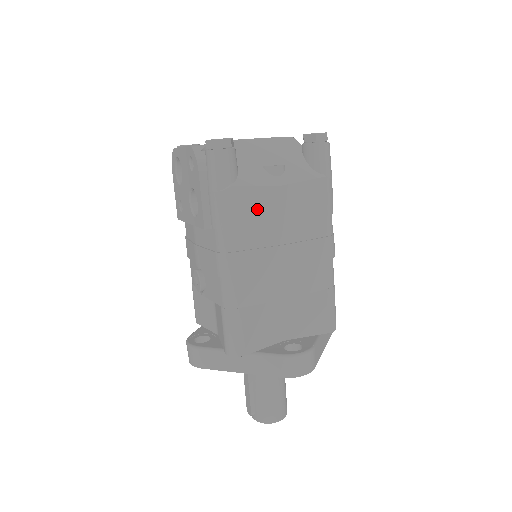
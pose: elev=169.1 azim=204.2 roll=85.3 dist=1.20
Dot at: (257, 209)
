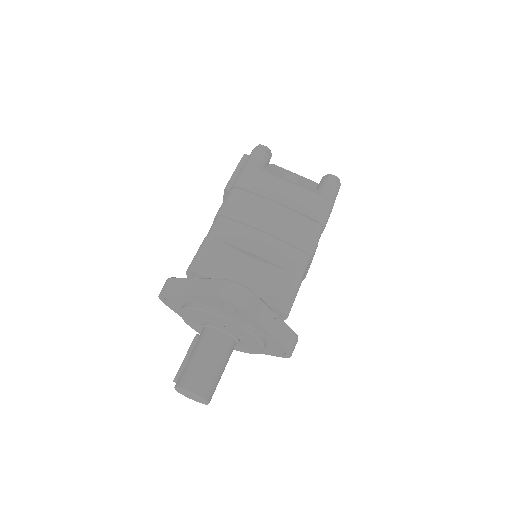
Dot at: (264, 186)
